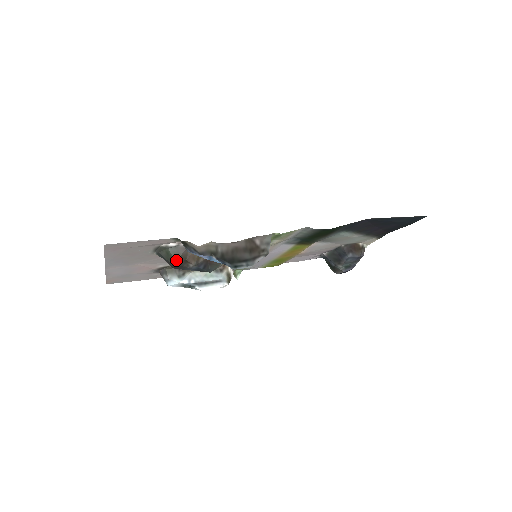
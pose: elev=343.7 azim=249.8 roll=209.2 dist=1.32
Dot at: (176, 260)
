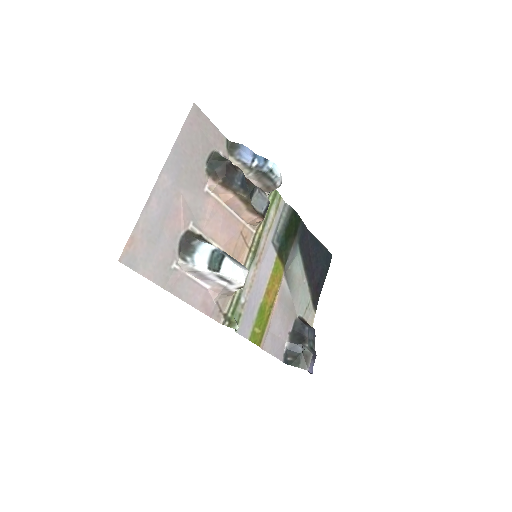
Dot at: (229, 161)
